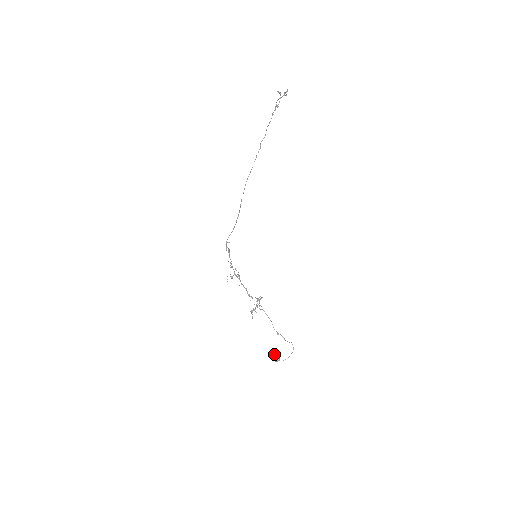
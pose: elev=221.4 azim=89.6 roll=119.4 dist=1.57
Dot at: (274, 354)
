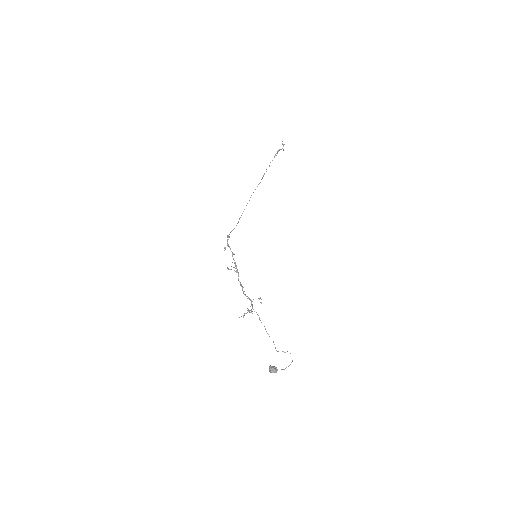
Dot at: occluded
